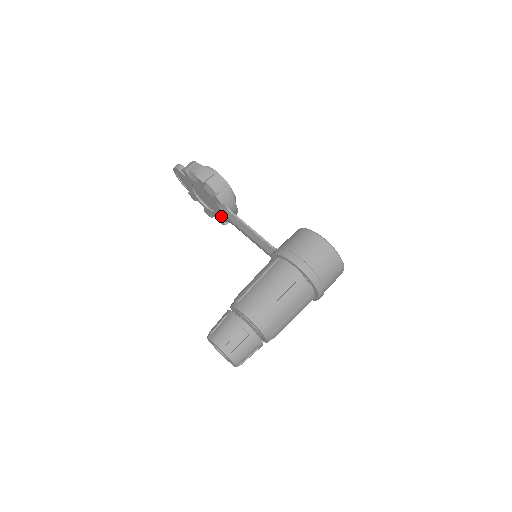
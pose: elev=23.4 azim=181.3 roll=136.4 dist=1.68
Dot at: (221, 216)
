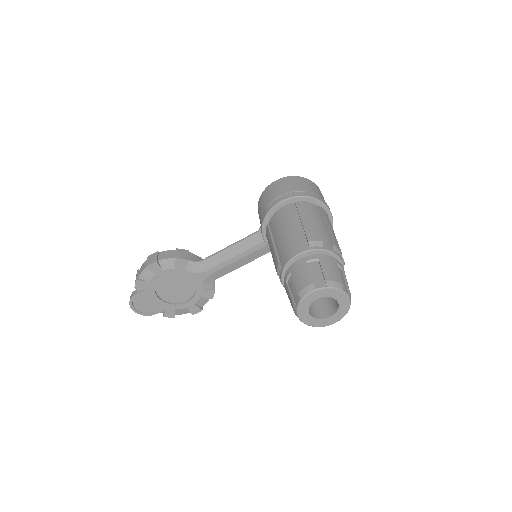
Dot at: (202, 284)
